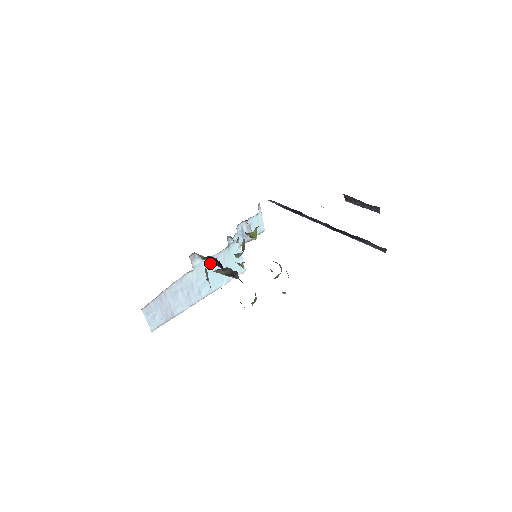
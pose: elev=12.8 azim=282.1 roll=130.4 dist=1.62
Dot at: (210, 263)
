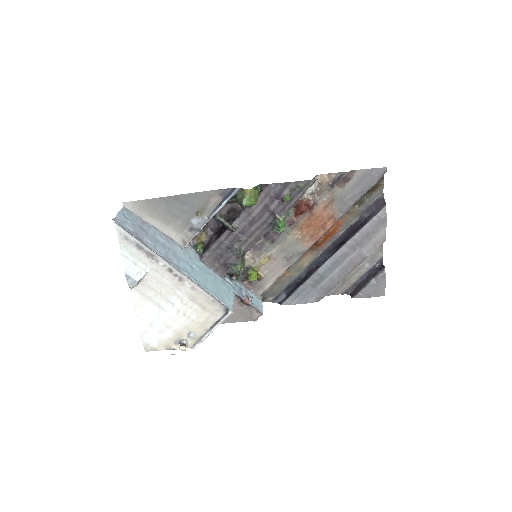
Dot at: (201, 266)
